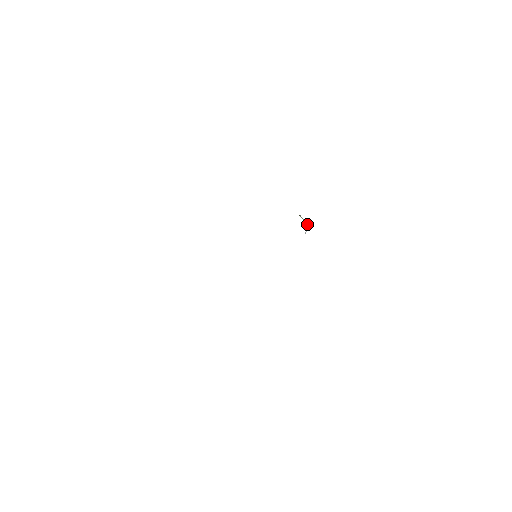
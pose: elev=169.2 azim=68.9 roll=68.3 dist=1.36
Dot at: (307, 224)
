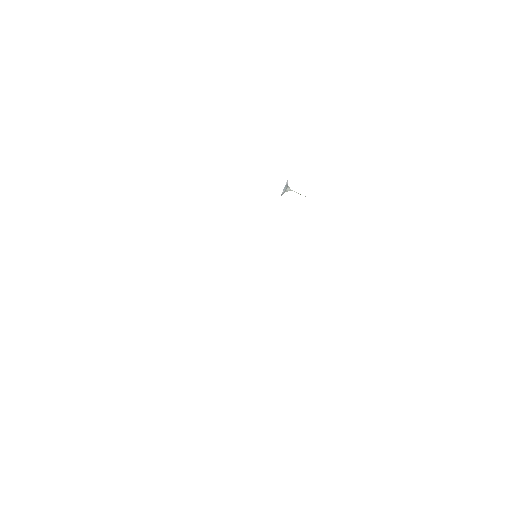
Dot at: (290, 190)
